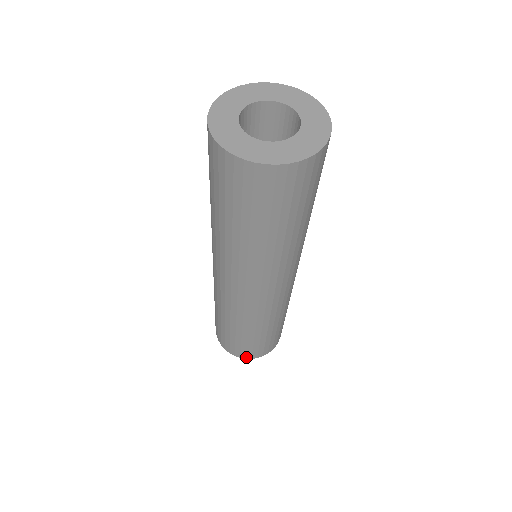
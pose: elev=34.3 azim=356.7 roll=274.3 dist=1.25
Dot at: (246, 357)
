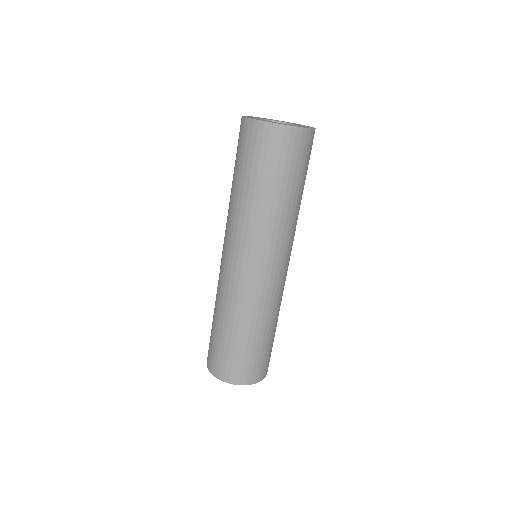
Dot at: (229, 380)
